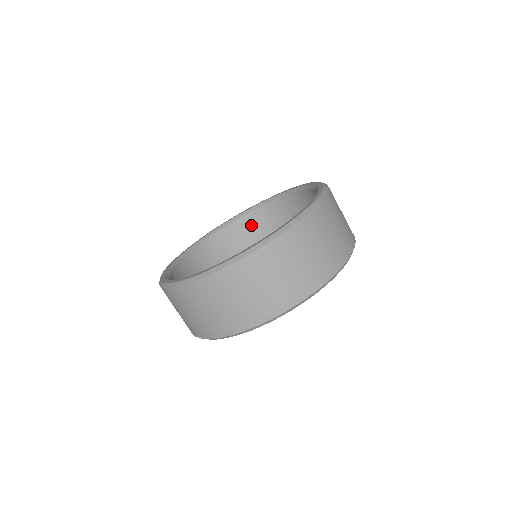
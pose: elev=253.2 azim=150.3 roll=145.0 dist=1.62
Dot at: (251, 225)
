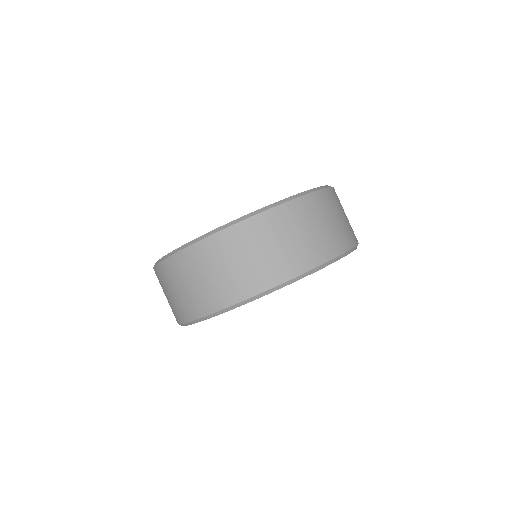
Dot at: occluded
